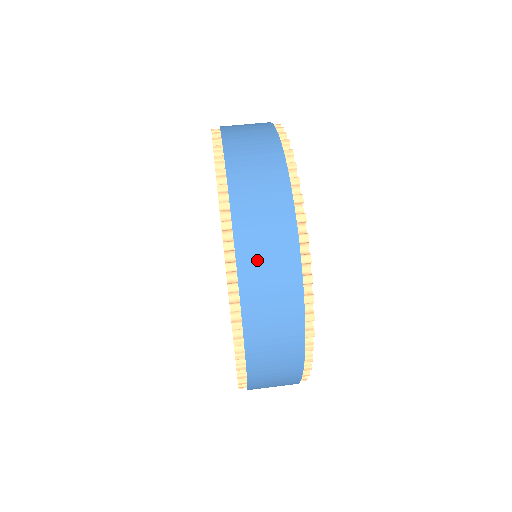
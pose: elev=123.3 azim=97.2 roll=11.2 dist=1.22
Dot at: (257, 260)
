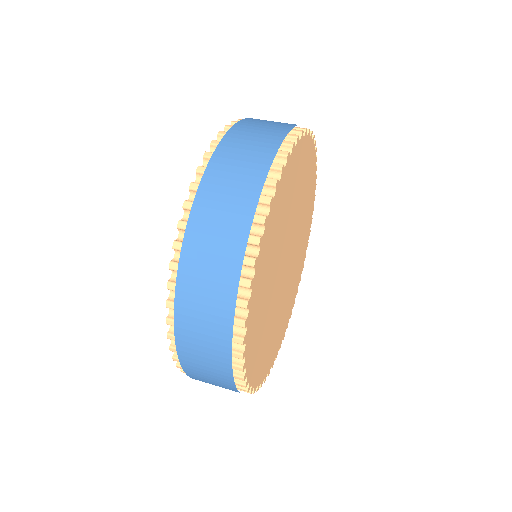
Dot at: (207, 225)
